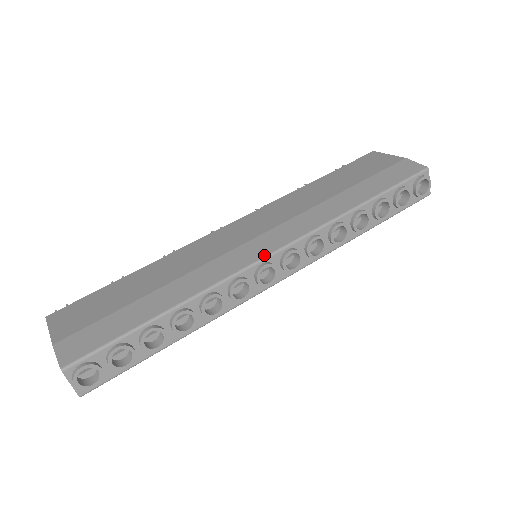
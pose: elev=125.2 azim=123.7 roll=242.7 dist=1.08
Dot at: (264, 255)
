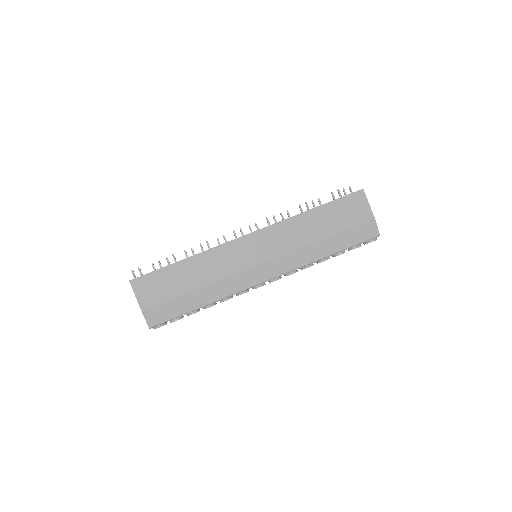
Dot at: (261, 282)
